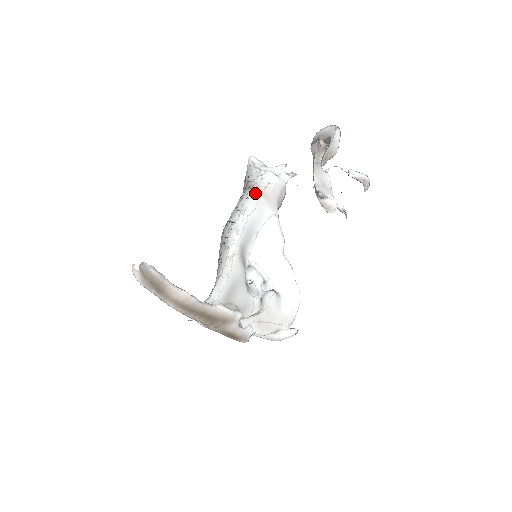
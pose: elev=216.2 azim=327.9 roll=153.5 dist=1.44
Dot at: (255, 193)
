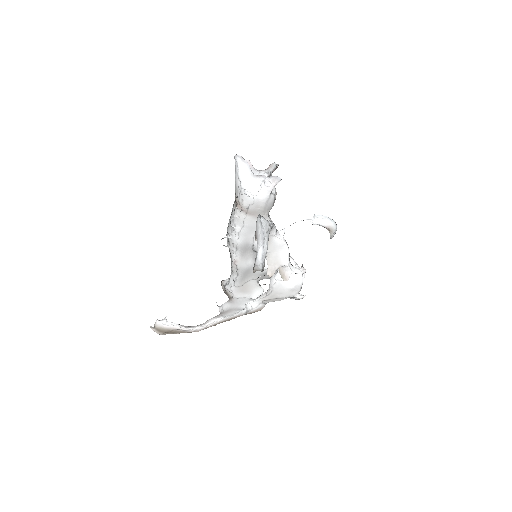
Dot at: (240, 212)
